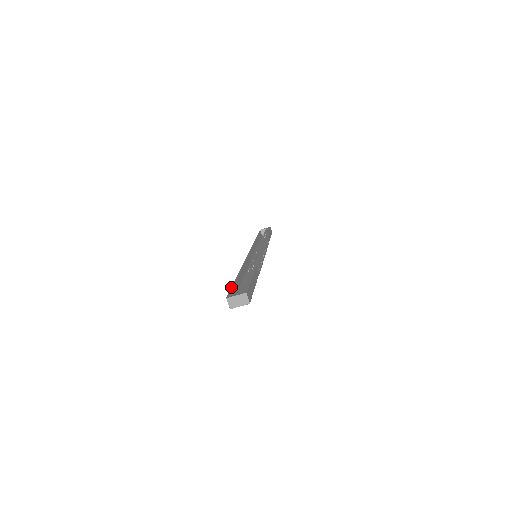
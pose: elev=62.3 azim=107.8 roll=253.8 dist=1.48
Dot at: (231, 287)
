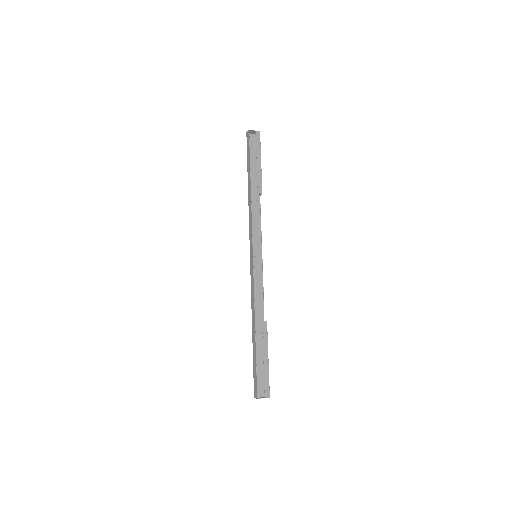
Dot at: occluded
